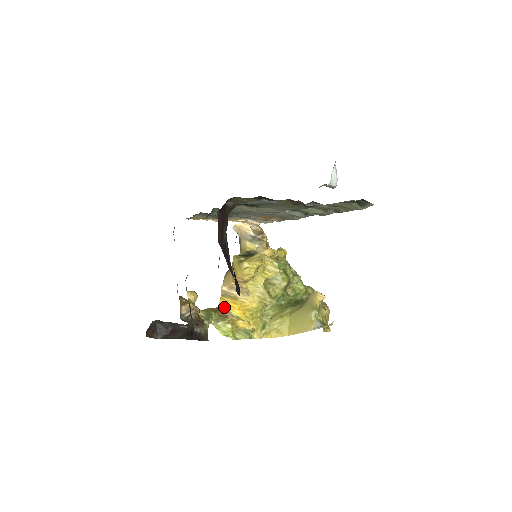
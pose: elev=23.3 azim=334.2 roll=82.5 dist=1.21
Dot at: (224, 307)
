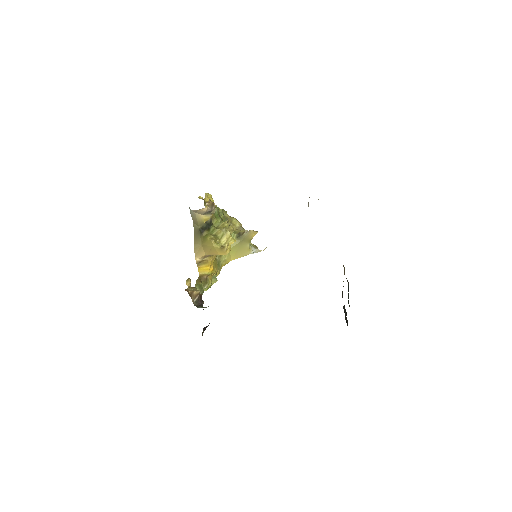
Dot at: (203, 273)
